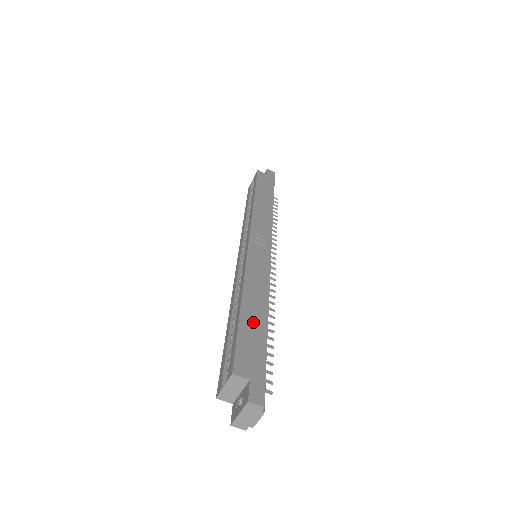
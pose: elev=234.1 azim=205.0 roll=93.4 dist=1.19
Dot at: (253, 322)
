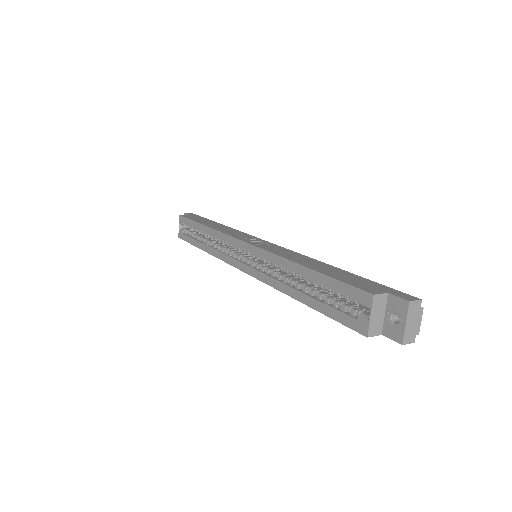
Dot at: (330, 271)
